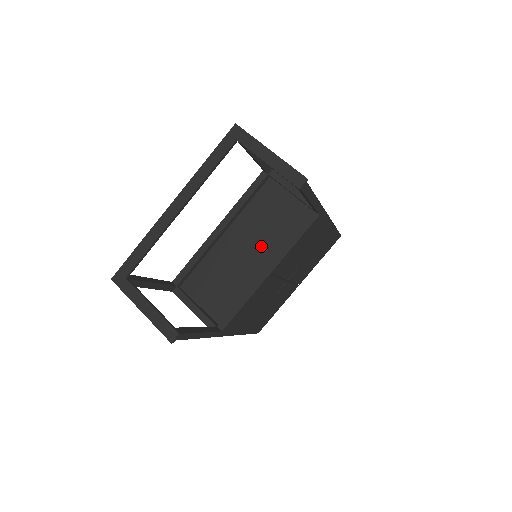
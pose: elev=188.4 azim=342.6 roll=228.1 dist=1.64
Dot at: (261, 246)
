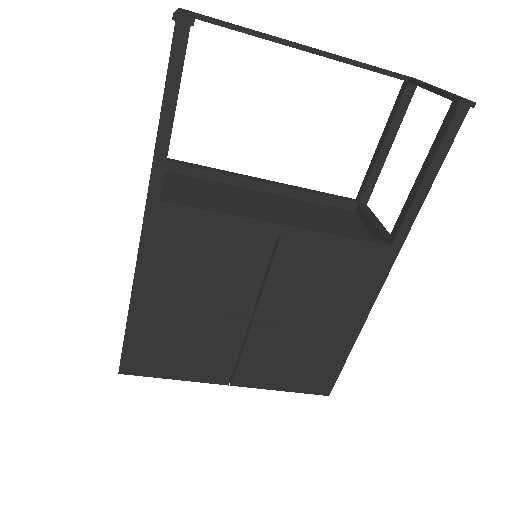
Dot at: (293, 219)
